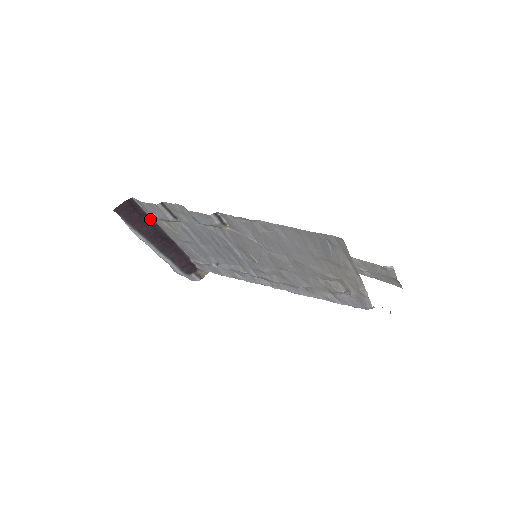
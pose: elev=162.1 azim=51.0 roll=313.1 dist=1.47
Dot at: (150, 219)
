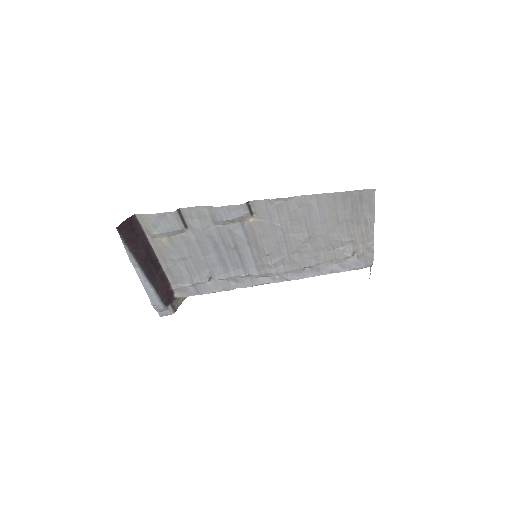
Dot at: (145, 239)
